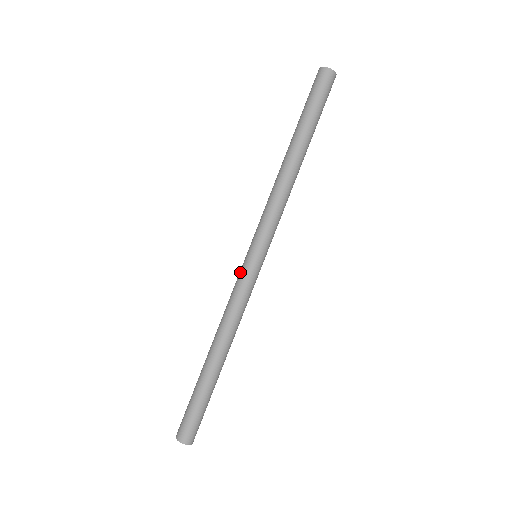
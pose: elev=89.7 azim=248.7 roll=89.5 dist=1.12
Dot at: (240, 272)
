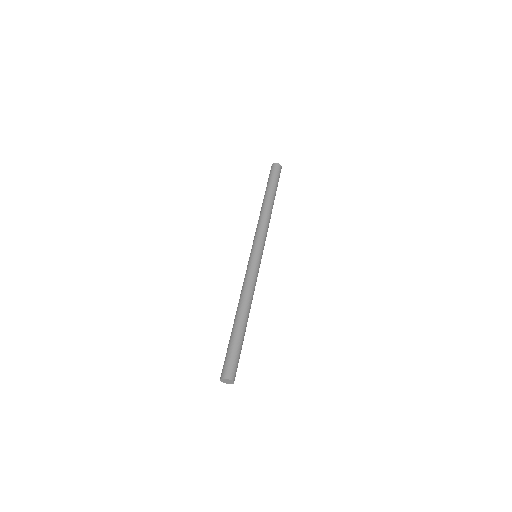
Dot at: (248, 264)
